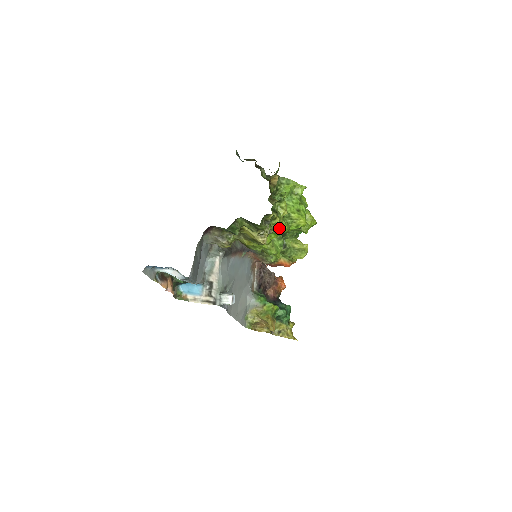
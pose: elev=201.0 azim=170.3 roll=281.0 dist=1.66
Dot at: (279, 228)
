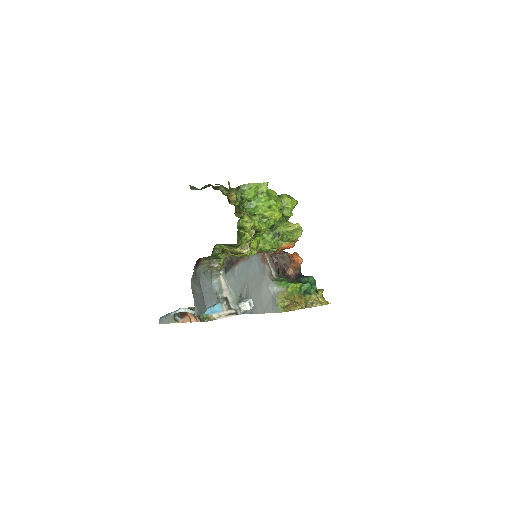
Dot at: (259, 231)
